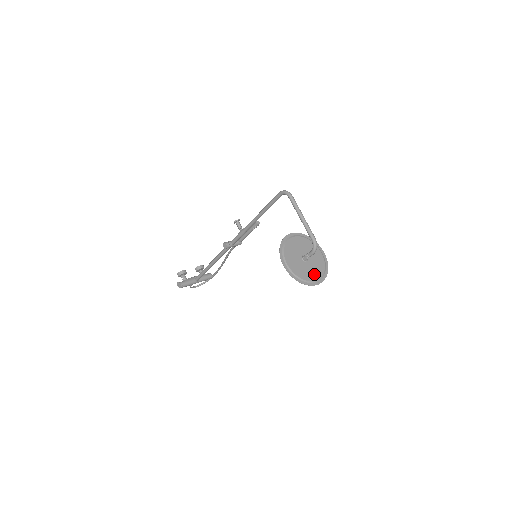
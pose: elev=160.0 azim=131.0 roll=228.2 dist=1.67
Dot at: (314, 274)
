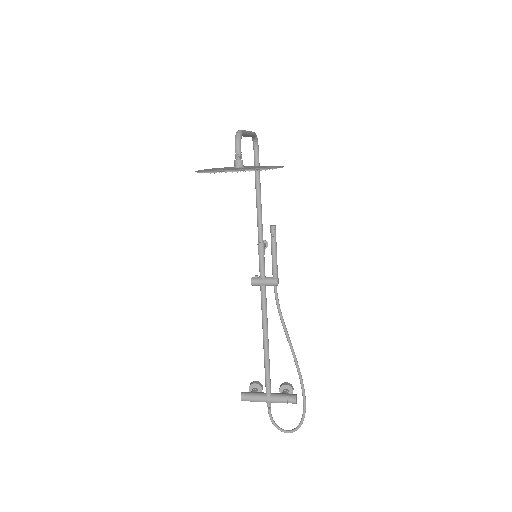
Dot at: (235, 169)
